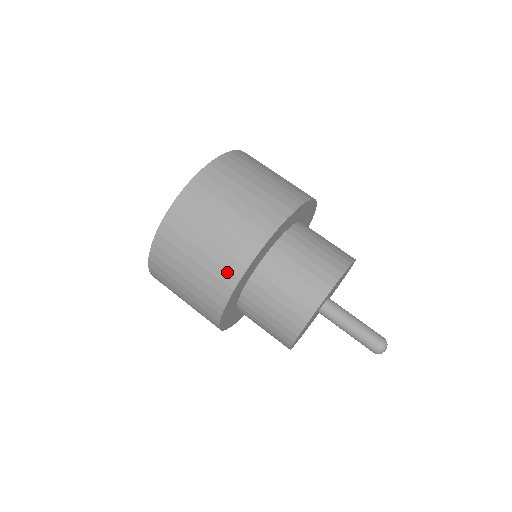
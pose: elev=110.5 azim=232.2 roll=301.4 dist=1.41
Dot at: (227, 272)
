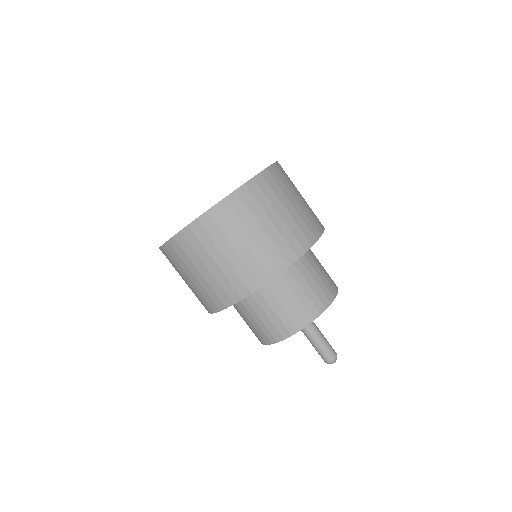
Dot at: (234, 289)
